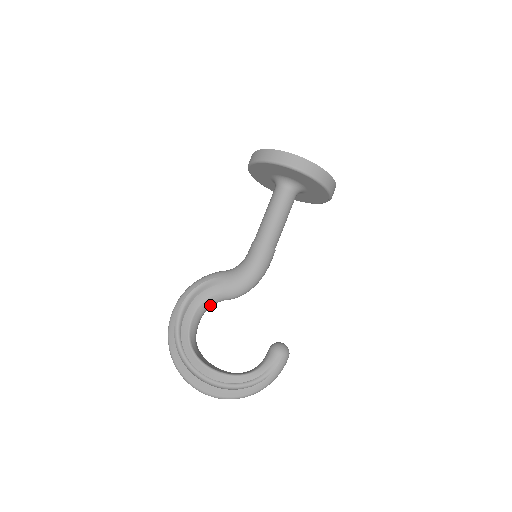
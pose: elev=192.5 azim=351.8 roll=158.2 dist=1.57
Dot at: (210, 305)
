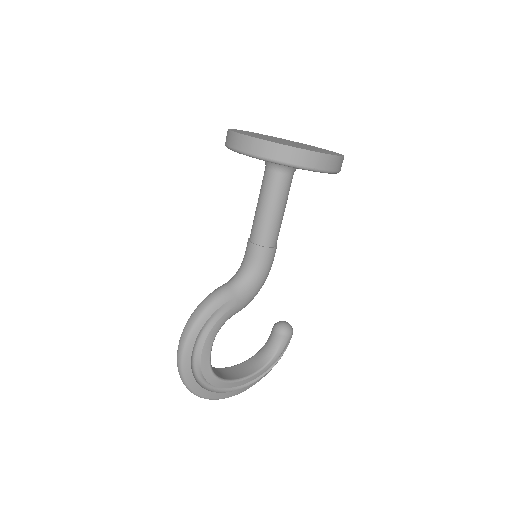
Dot at: occluded
